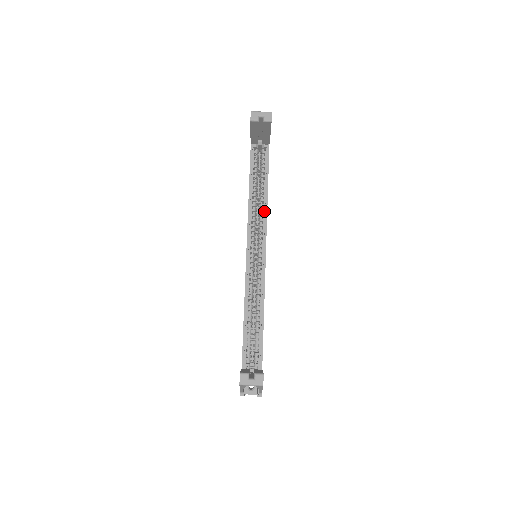
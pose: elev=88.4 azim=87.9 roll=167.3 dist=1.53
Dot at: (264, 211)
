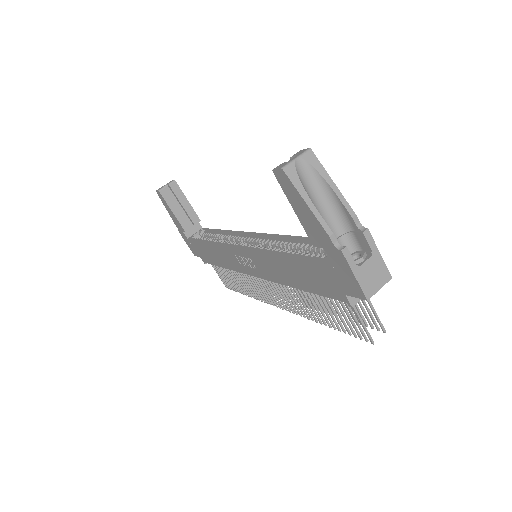
Dot at: (231, 235)
